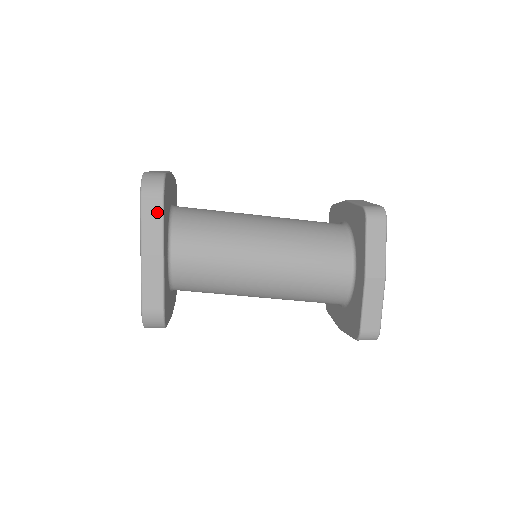
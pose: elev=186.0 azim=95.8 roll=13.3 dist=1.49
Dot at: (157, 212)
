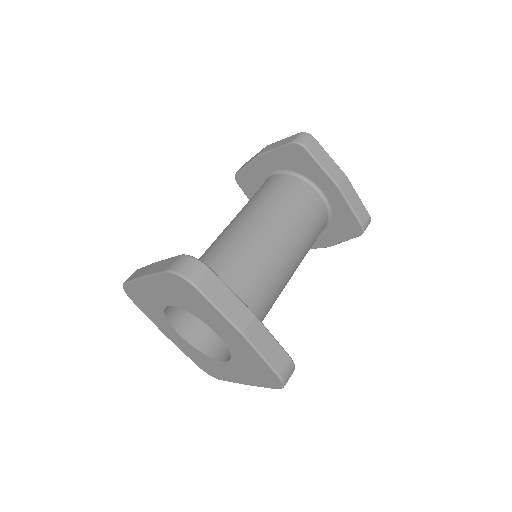
Dot at: occluded
